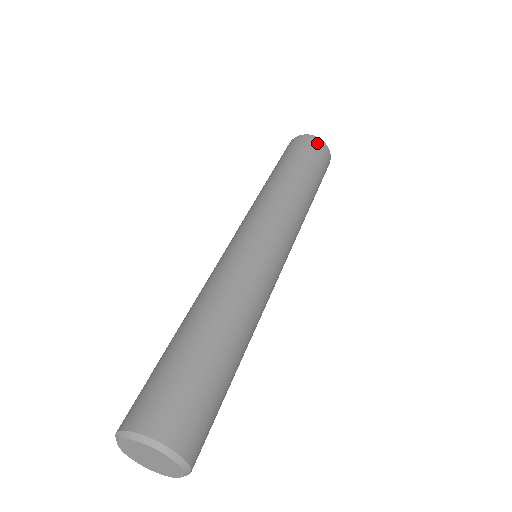
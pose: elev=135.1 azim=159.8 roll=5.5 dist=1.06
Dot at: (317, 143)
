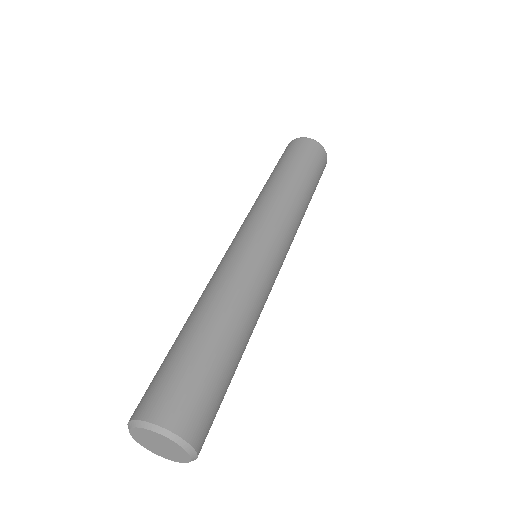
Dot at: (325, 164)
